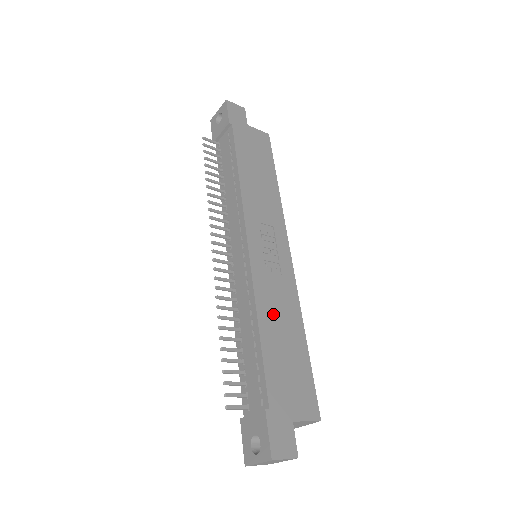
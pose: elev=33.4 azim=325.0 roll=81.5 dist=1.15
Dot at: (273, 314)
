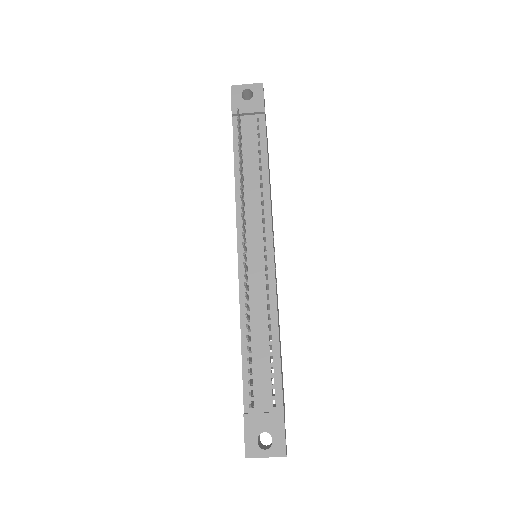
Dot at: occluded
